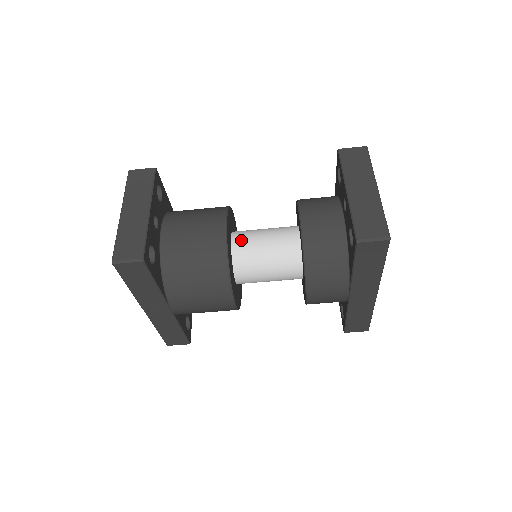
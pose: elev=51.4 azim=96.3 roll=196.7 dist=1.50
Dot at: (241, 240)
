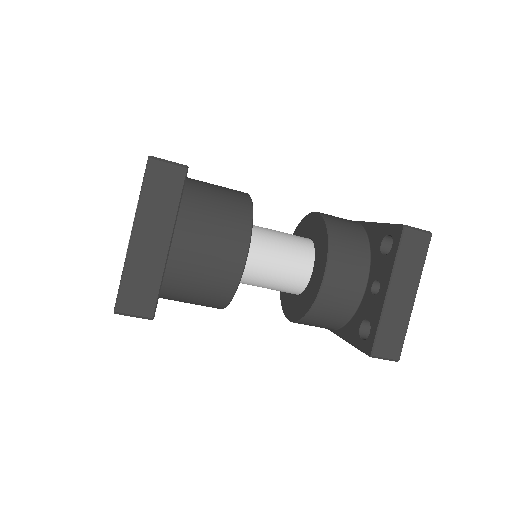
Dot at: (252, 255)
